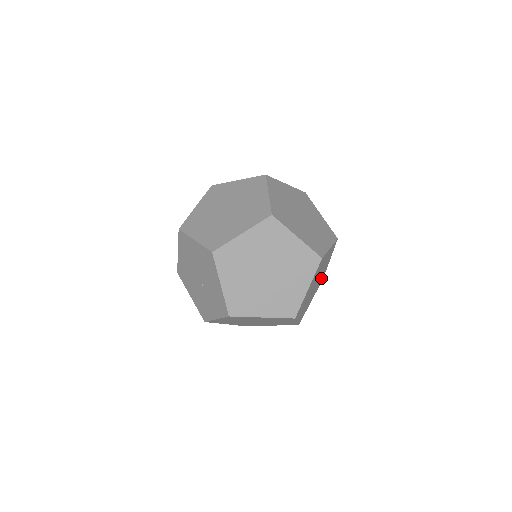
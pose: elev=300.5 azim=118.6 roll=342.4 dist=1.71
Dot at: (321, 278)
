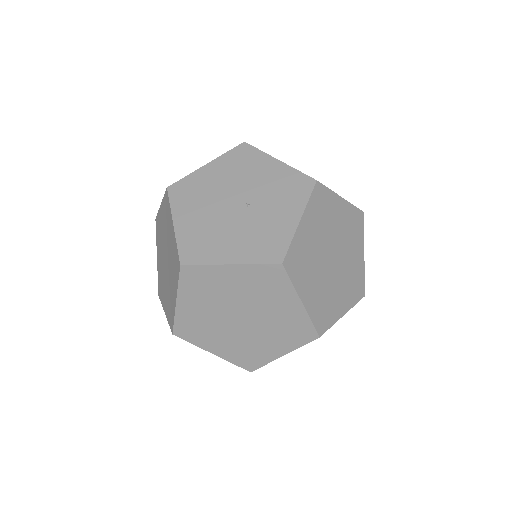
Dot at: occluded
